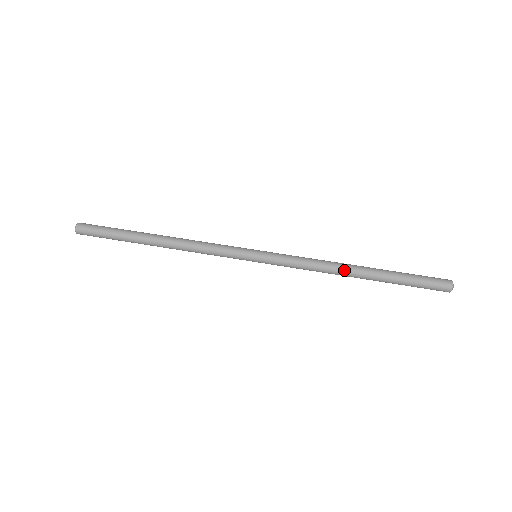
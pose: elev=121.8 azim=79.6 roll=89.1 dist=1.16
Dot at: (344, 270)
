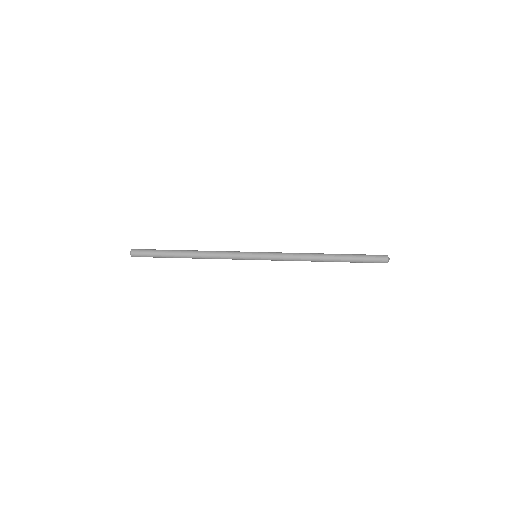
Dot at: (316, 255)
